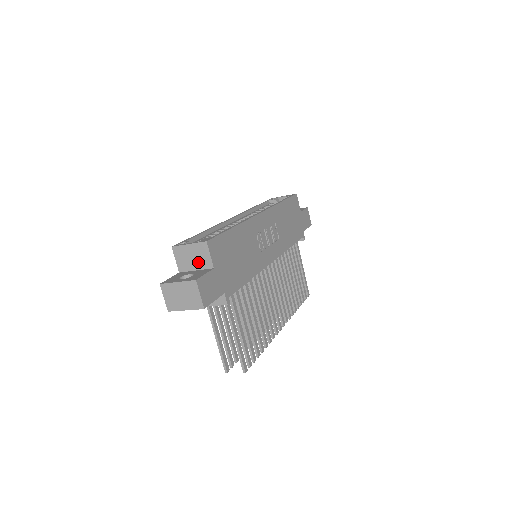
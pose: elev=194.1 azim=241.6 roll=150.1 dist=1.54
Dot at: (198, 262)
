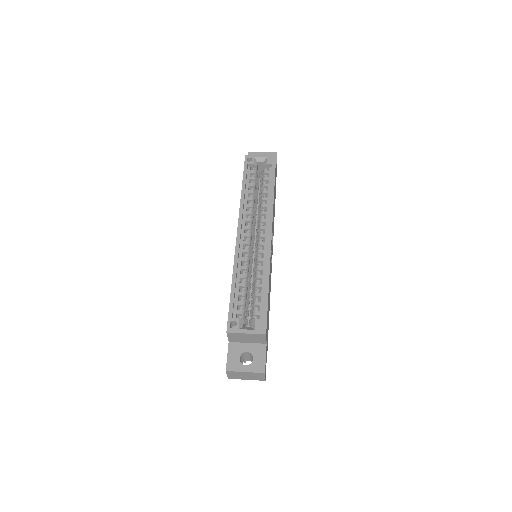
Dot at: (252, 340)
